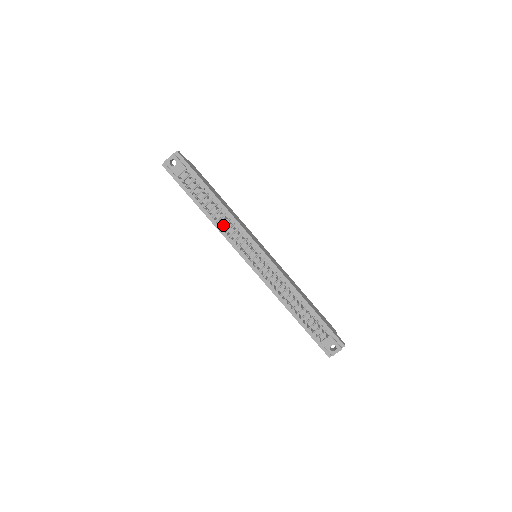
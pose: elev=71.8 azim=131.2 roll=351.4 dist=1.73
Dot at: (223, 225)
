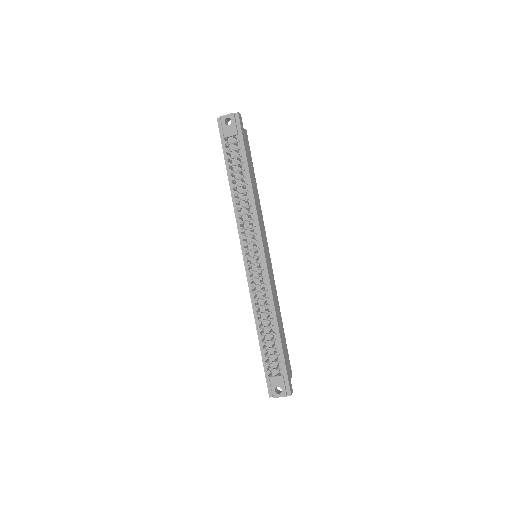
Dot at: (241, 208)
